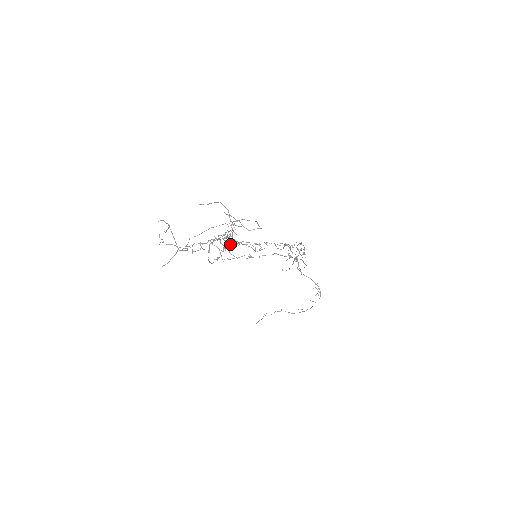
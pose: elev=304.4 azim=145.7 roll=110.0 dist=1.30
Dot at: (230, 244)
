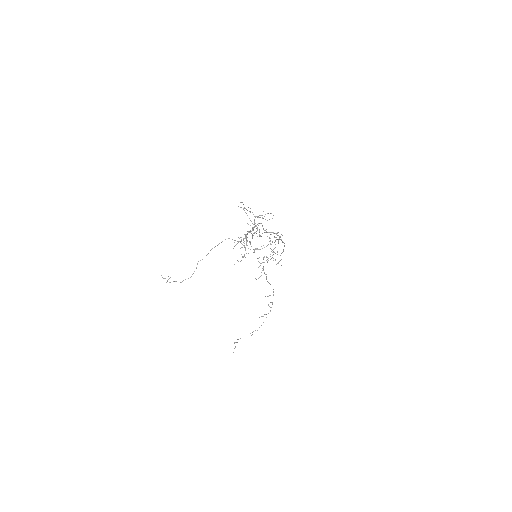
Dot at: (249, 242)
